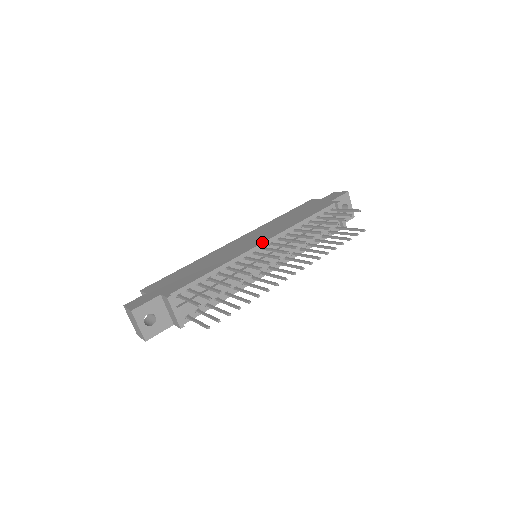
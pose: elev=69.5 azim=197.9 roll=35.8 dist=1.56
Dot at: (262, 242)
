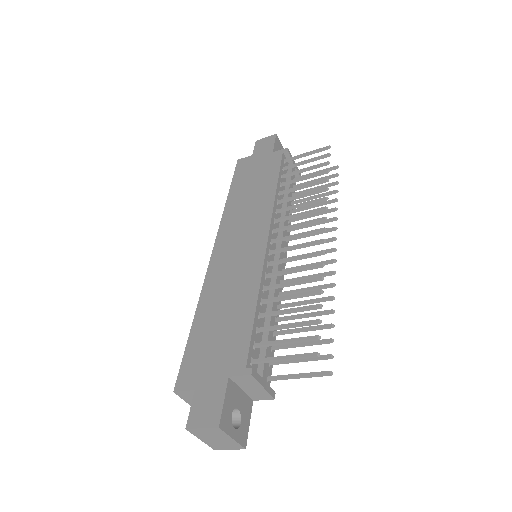
Dot at: (267, 235)
